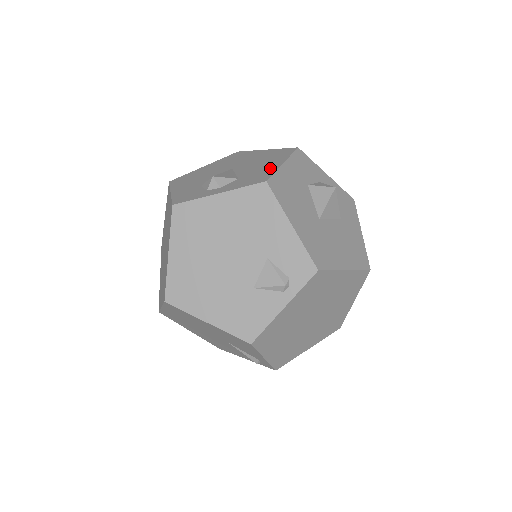
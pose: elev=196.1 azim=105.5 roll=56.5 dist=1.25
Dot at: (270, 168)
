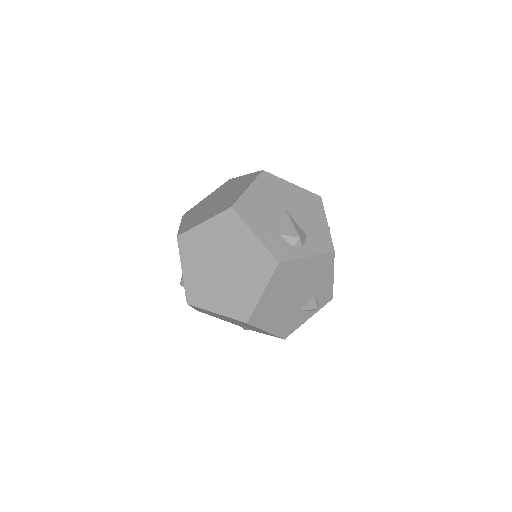
Dot at: (323, 228)
